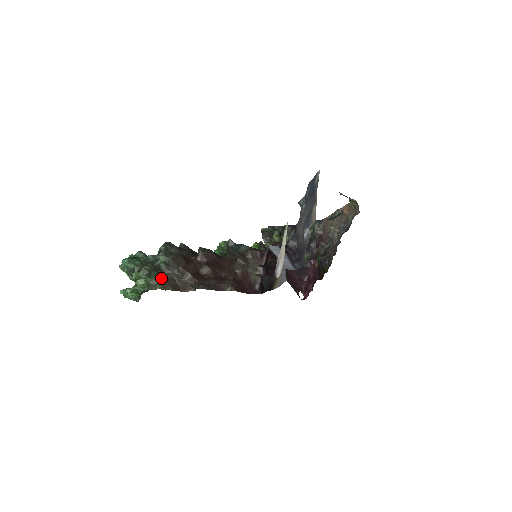
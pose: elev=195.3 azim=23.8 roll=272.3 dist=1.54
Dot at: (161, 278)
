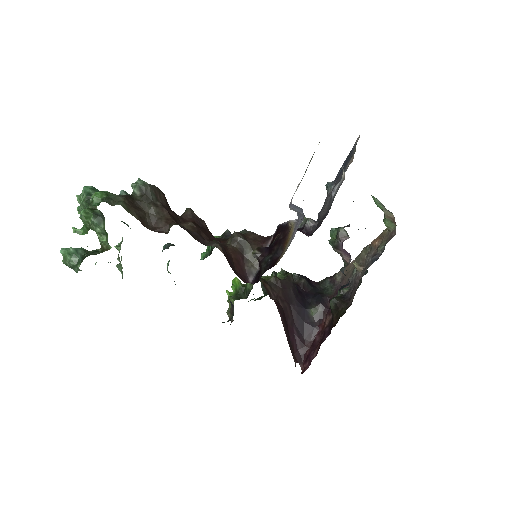
Dot at: (128, 200)
